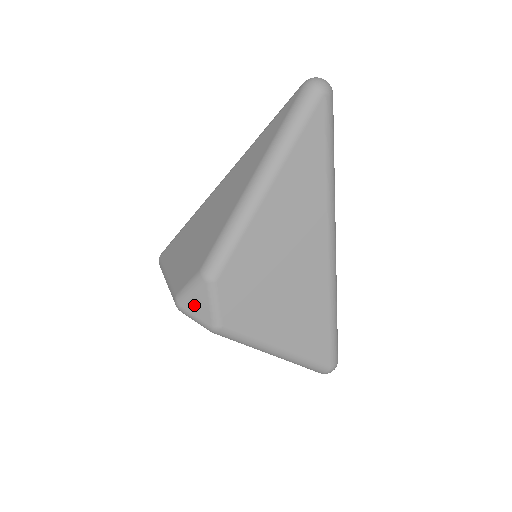
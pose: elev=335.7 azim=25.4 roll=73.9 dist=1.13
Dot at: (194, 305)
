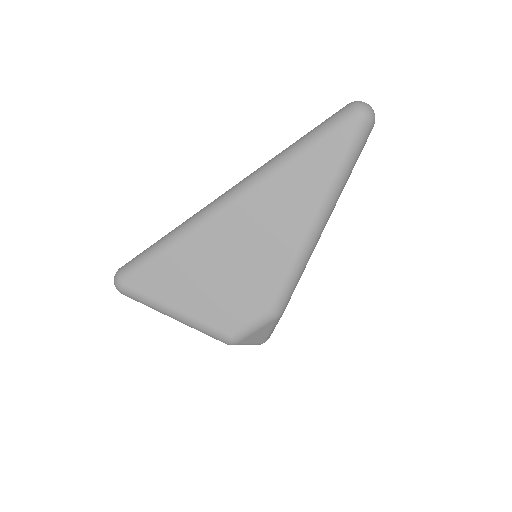
Dot at: (253, 337)
